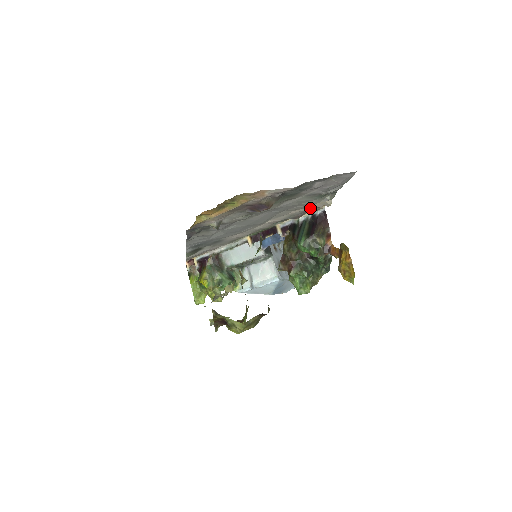
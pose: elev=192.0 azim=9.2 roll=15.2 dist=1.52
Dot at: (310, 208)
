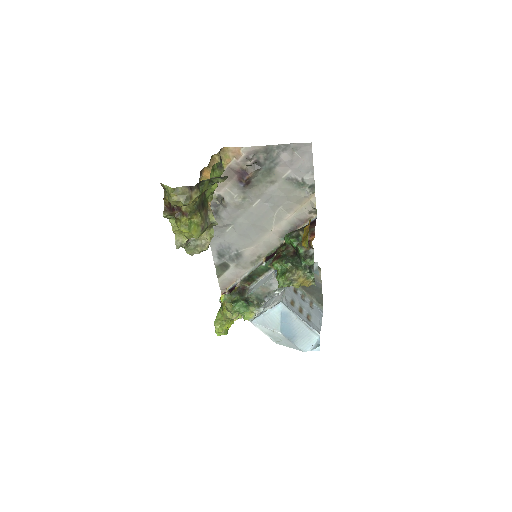
Dot at: (302, 212)
